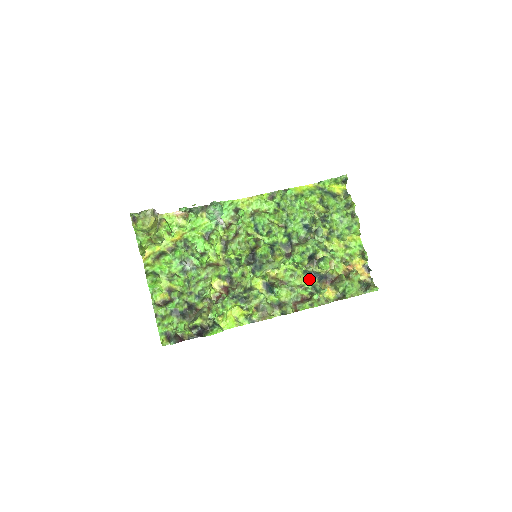
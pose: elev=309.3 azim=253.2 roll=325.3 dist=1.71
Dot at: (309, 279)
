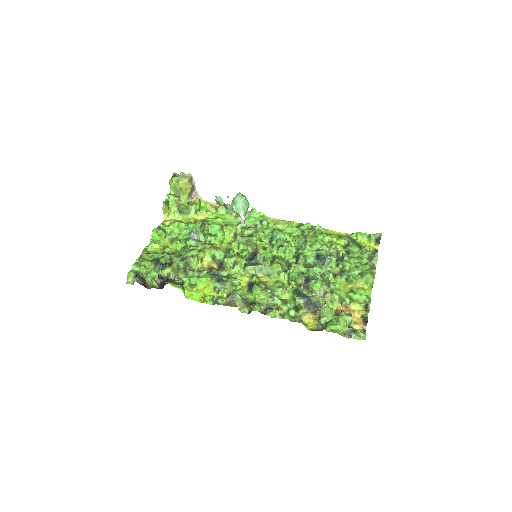
Dot at: (295, 298)
